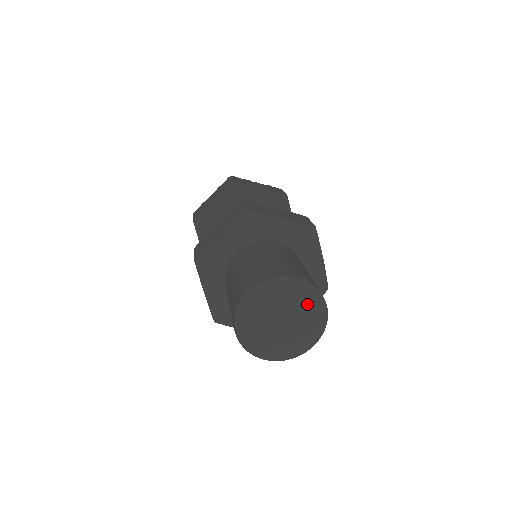
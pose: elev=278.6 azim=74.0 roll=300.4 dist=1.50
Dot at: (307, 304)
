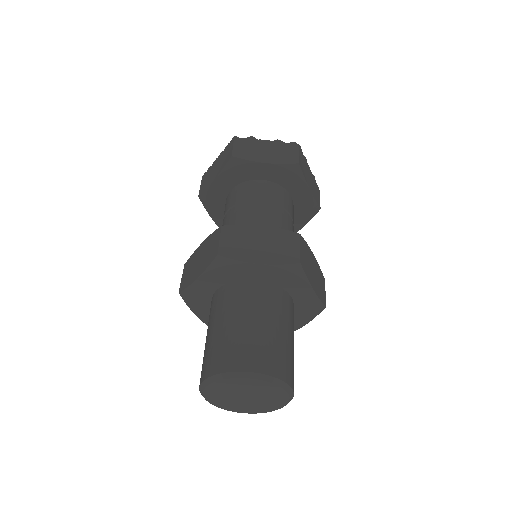
Dot at: (276, 401)
